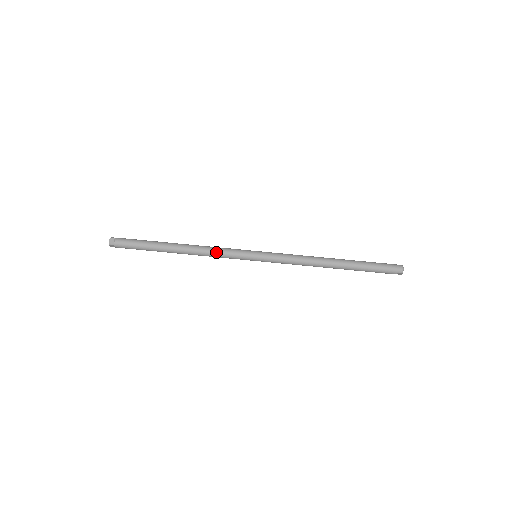
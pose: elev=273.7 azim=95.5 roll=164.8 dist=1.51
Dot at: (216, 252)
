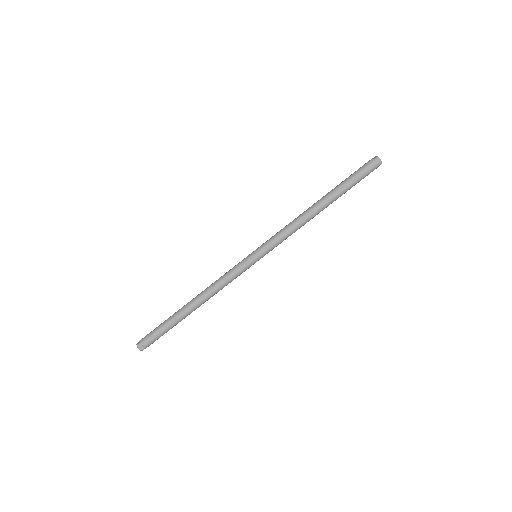
Dot at: (225, 284)
